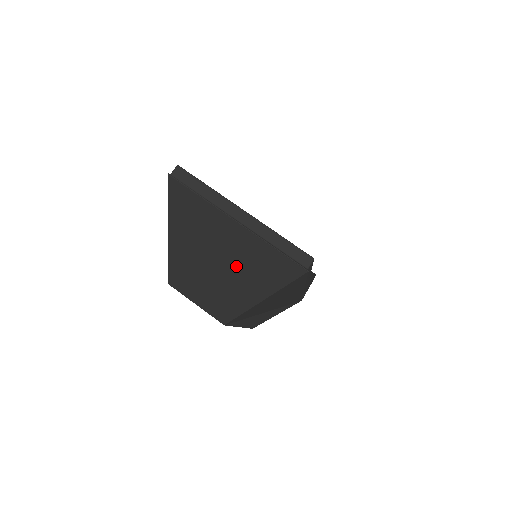
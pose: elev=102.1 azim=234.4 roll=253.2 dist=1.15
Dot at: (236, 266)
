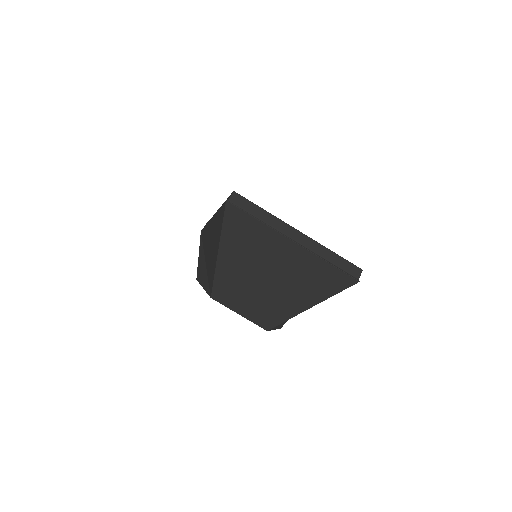
Dot at: (288, 280)
